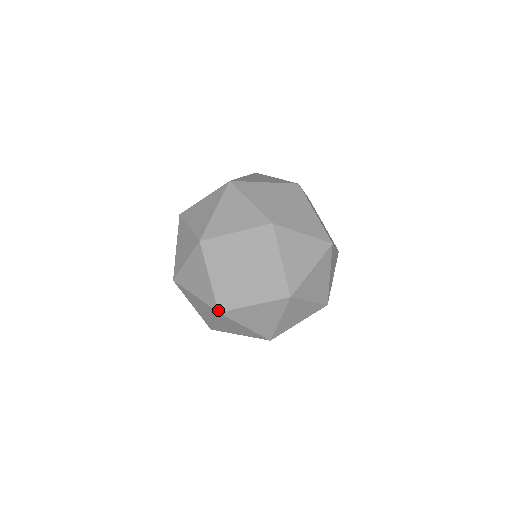
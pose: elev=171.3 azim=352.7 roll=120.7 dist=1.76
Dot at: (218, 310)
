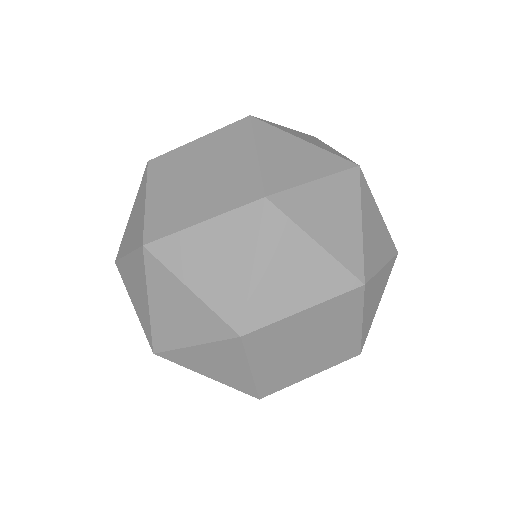
Dot at: (259, 398)
